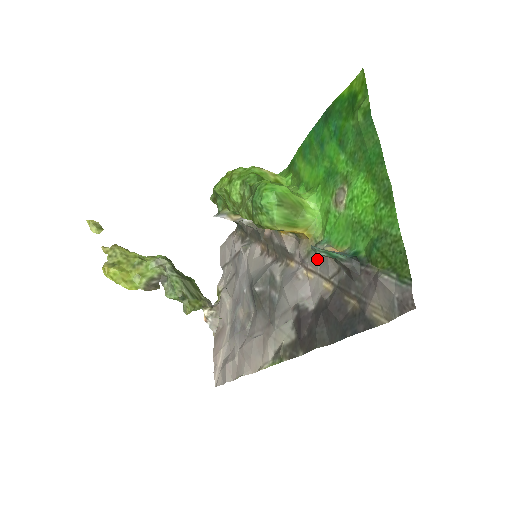
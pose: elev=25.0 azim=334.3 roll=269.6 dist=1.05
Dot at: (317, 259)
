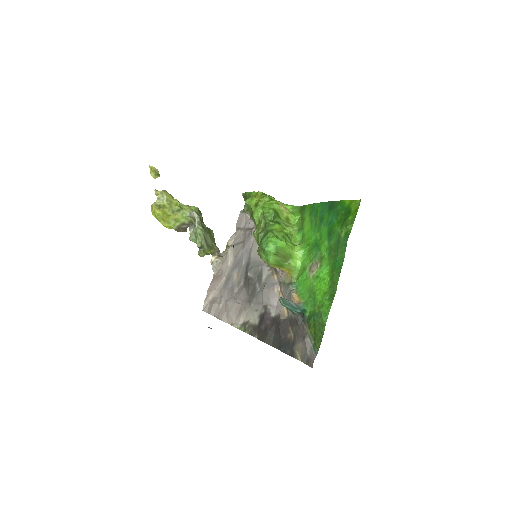
Dot at: (287, 292)
